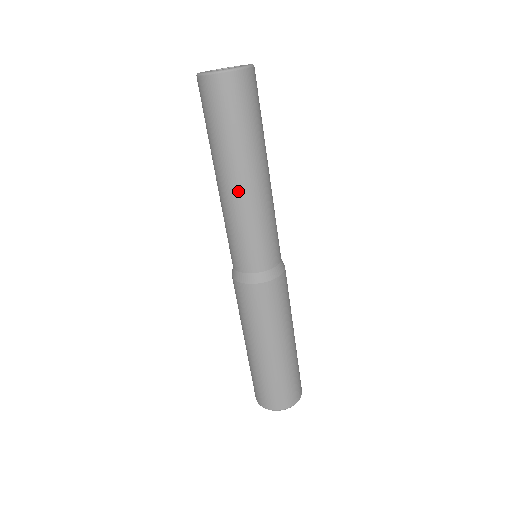
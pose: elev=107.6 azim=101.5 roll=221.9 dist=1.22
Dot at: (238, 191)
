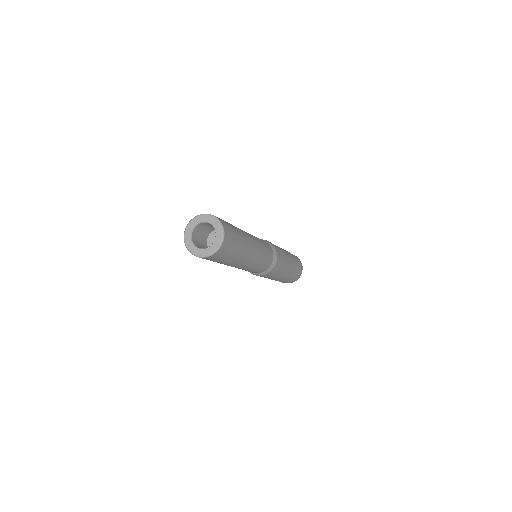
Dot at: (236, 267)
